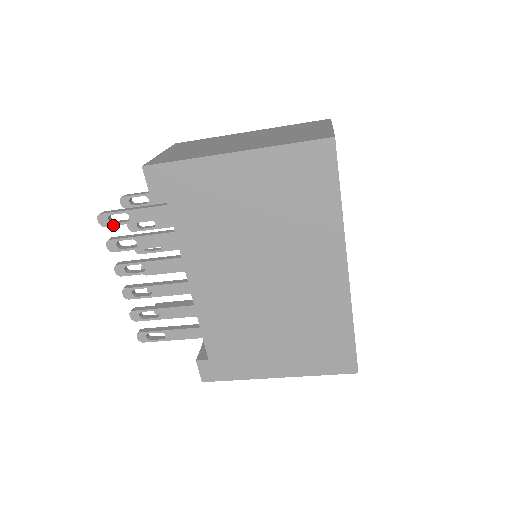
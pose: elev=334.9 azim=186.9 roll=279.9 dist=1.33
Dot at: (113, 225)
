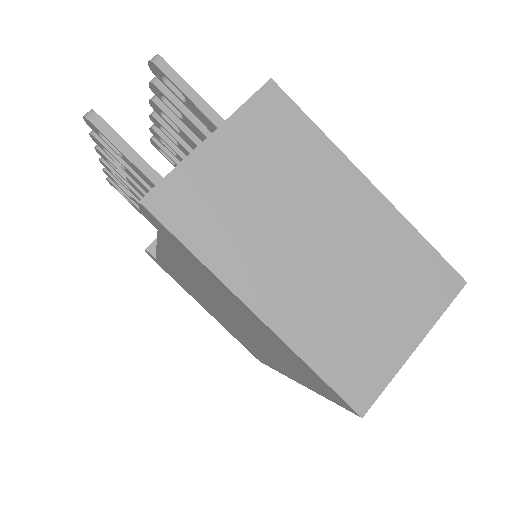
Dot at: (101, 138)
